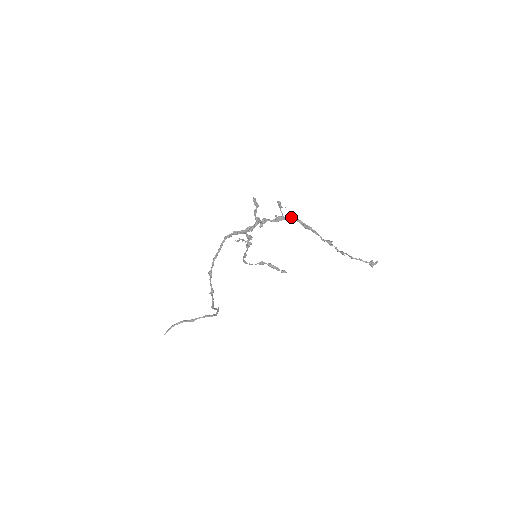
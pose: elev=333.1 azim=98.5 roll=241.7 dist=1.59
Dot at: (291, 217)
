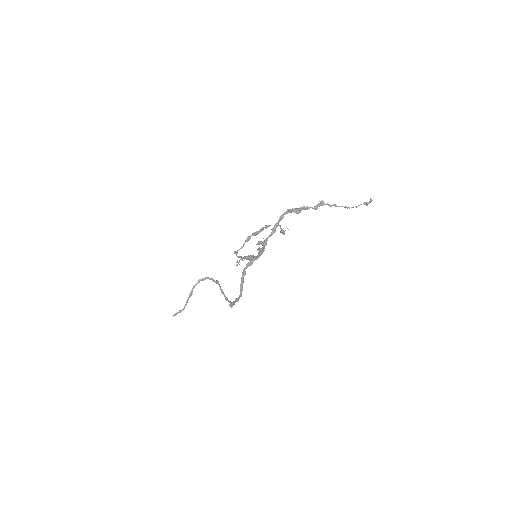
Dot at: (283, 215)
